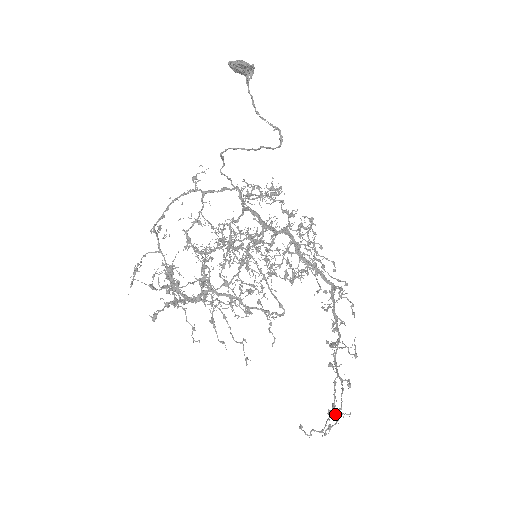
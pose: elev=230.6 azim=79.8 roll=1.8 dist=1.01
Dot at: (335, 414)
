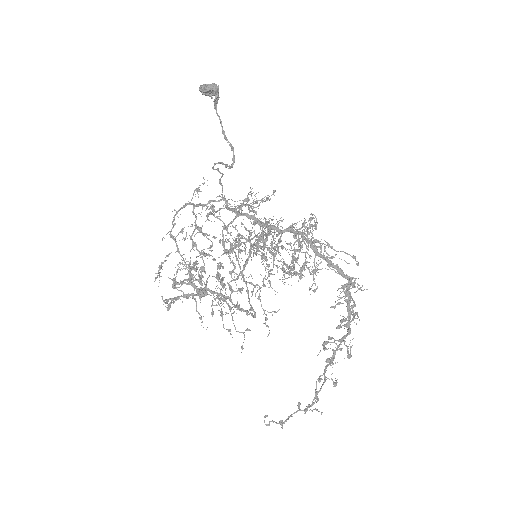
Dot at: (303, 410)
